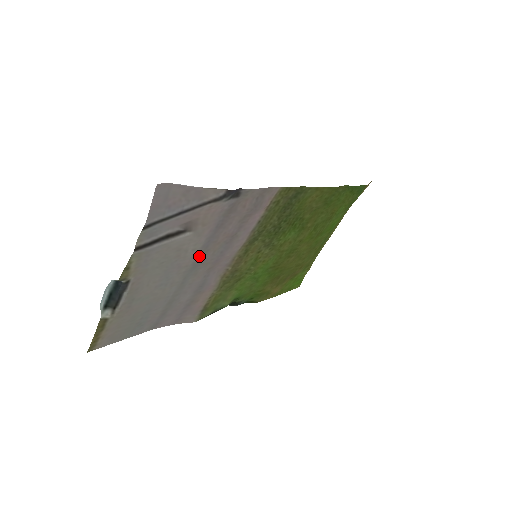
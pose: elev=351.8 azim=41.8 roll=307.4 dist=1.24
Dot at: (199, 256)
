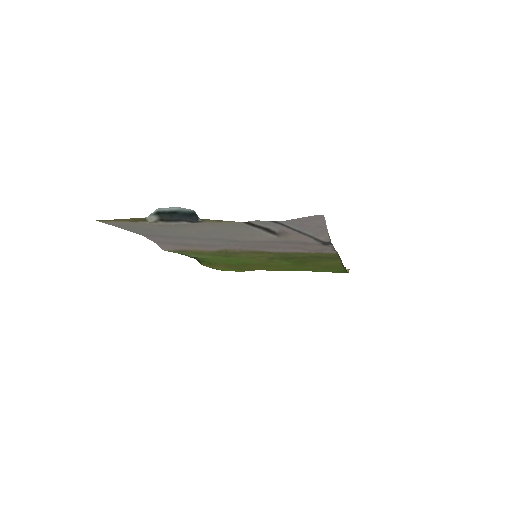
Dot at: (247, 241)
